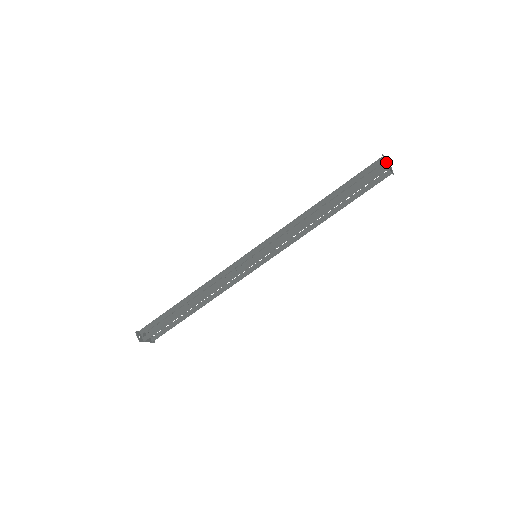
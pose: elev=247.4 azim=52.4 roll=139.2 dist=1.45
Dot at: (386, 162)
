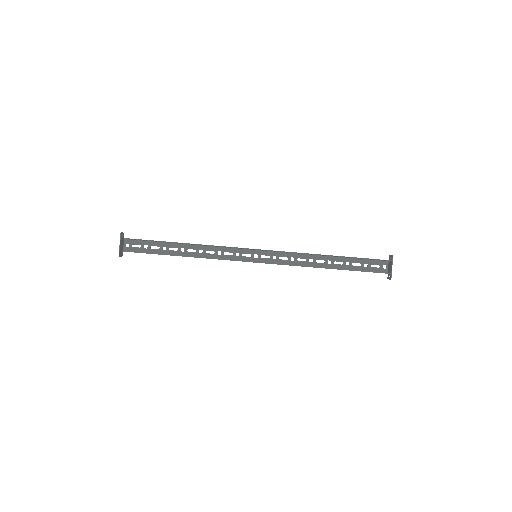
Dot at: occluded
